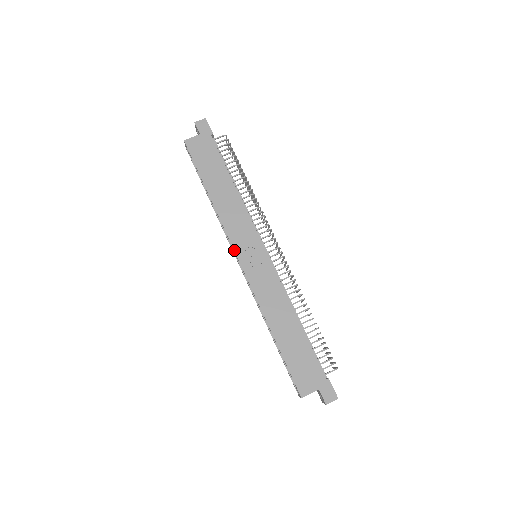
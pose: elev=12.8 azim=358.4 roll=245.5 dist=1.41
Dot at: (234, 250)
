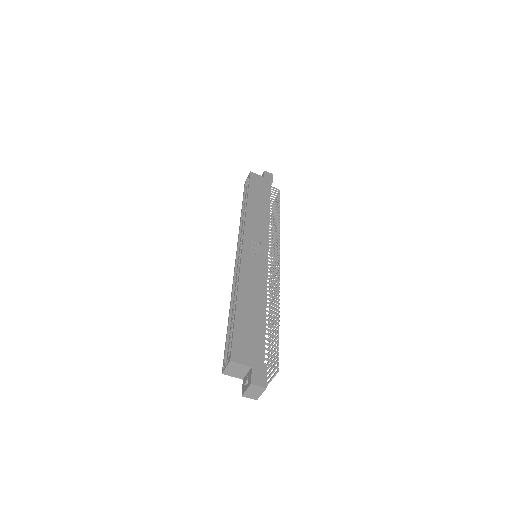
Dot at: (244, 236)
